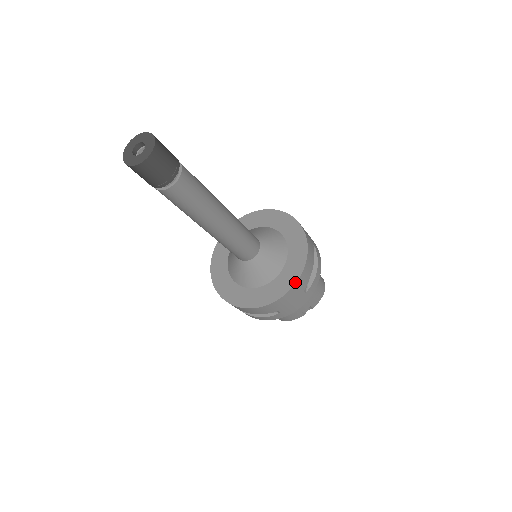
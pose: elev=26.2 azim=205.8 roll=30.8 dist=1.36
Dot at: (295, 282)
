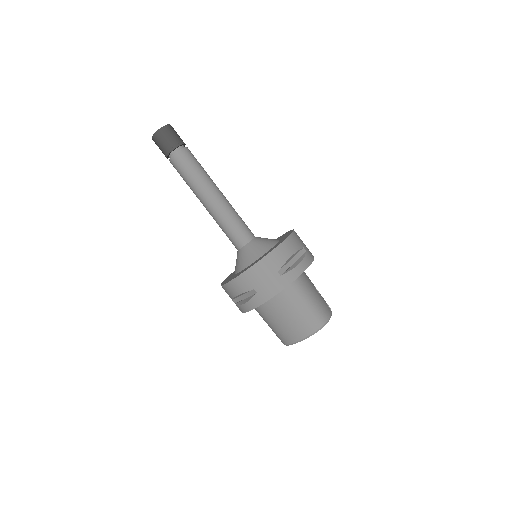
Dot at: (291, 230)
